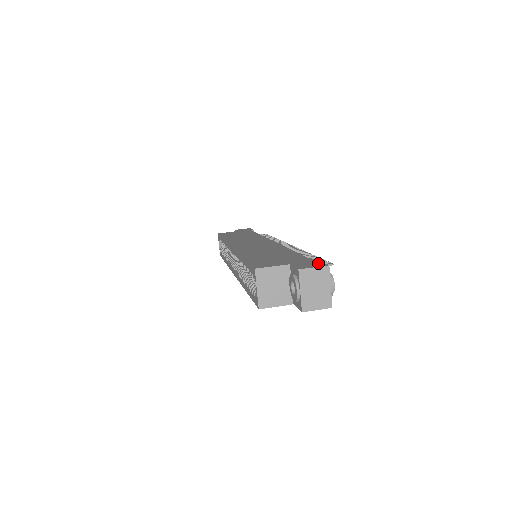
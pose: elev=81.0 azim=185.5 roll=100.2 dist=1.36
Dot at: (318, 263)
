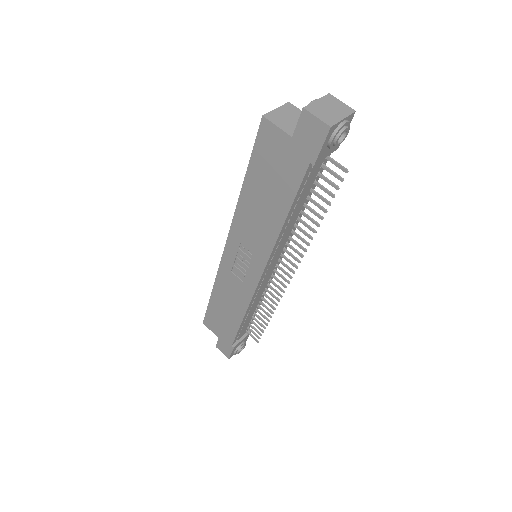
Dot at: occluded
